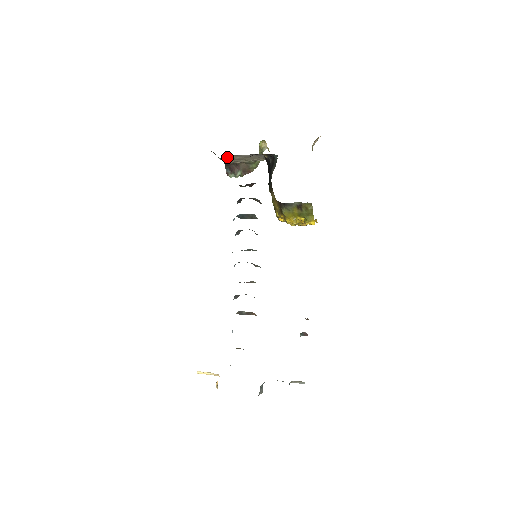
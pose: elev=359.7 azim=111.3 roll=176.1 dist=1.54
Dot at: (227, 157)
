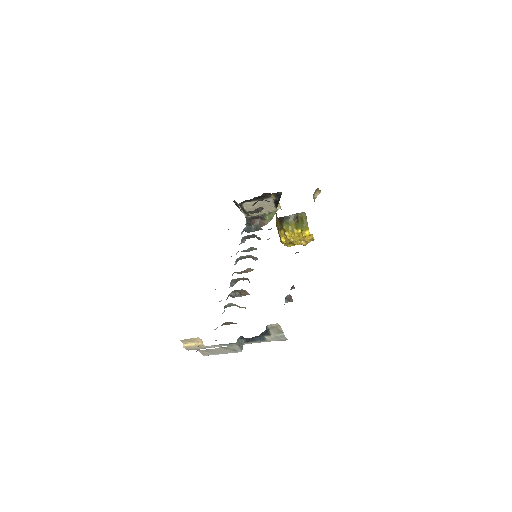
Dot at: (246, 206)
